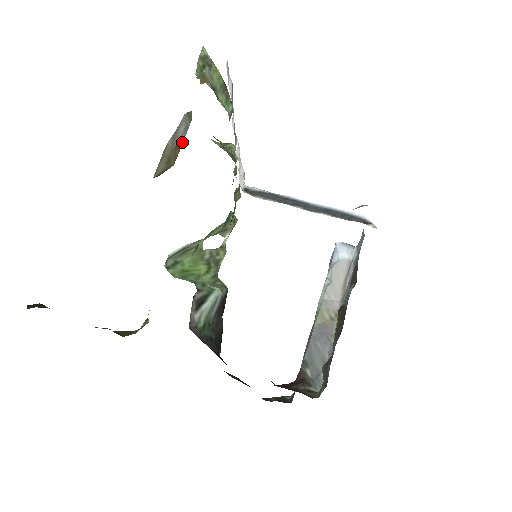
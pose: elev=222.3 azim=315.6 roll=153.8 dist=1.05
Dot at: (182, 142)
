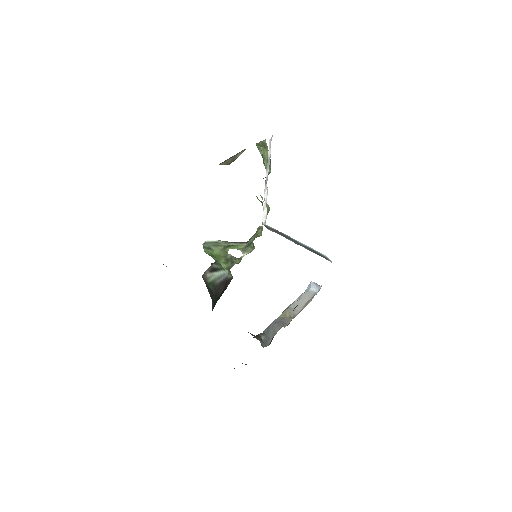
Dot at: occluded
